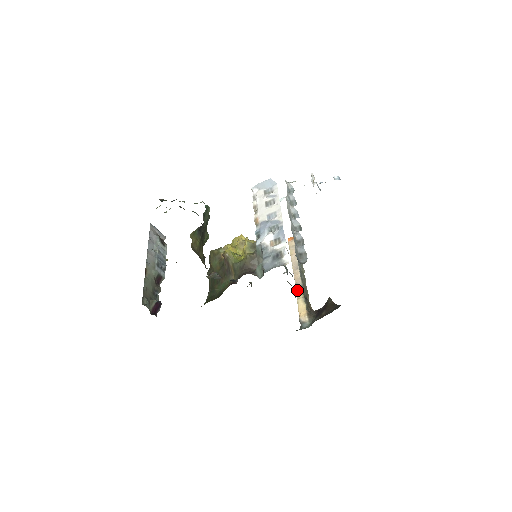
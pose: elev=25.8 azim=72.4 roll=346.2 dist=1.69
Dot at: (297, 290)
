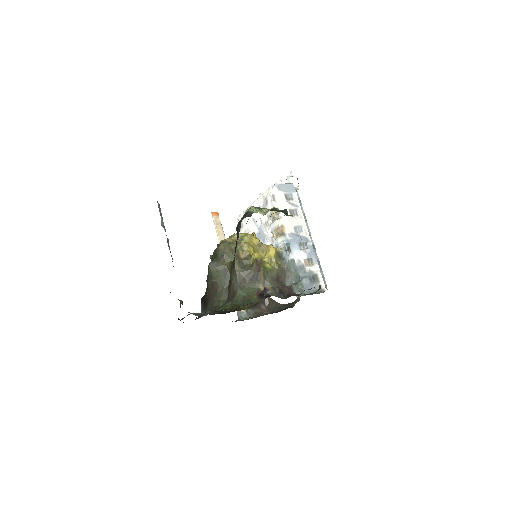
Dot at: occluded
